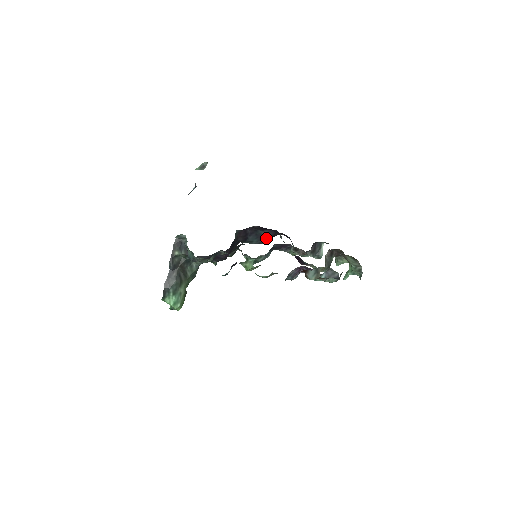
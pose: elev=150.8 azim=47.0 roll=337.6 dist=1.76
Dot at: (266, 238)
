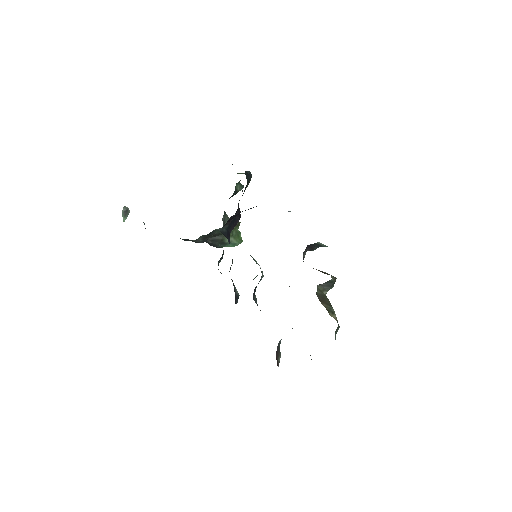
Dot at: occluded
